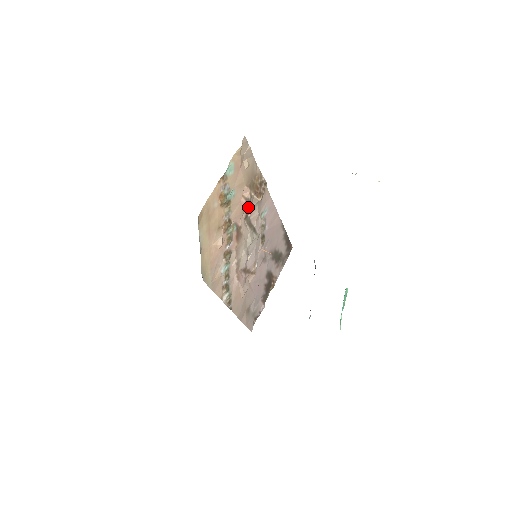
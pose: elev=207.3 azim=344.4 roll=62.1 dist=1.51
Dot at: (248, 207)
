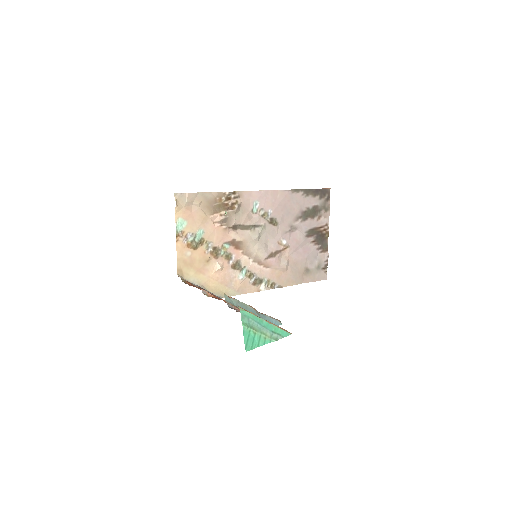
Dot at: (229, 222)
